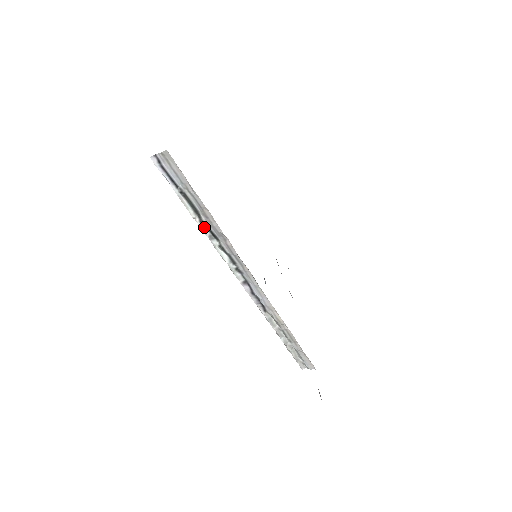
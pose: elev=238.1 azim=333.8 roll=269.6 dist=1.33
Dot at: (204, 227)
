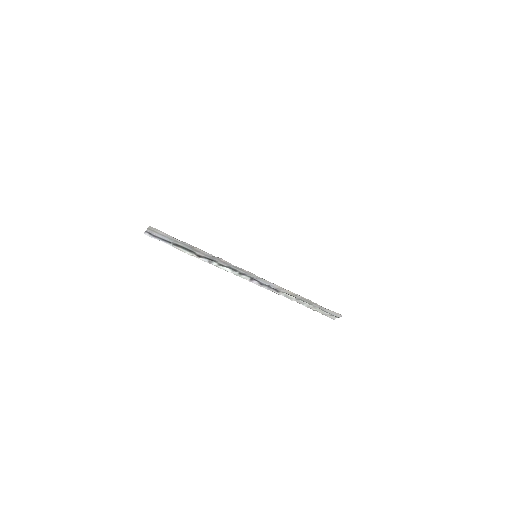
Dot at: (202, 258)
